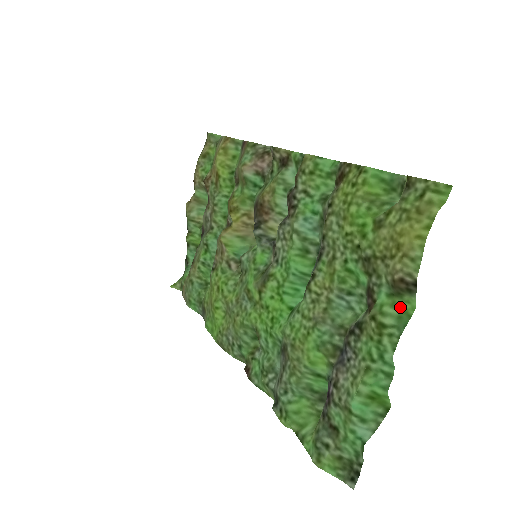
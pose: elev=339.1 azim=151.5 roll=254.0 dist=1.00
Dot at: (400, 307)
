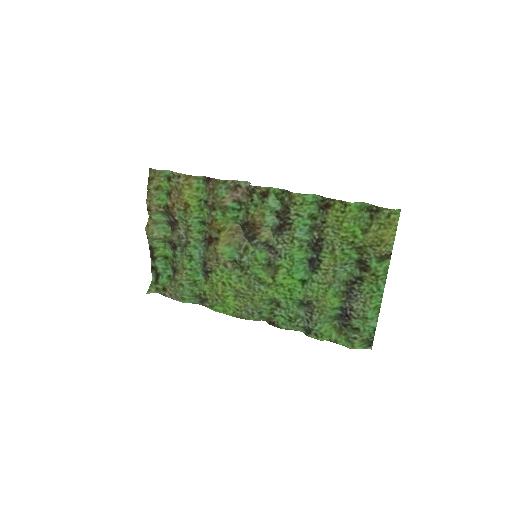
Dot at: (384, 266)
